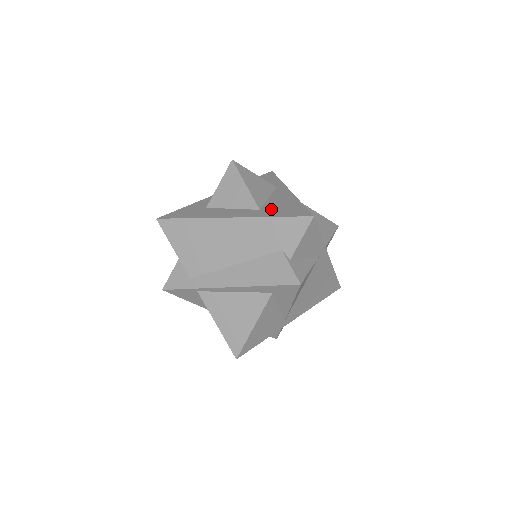
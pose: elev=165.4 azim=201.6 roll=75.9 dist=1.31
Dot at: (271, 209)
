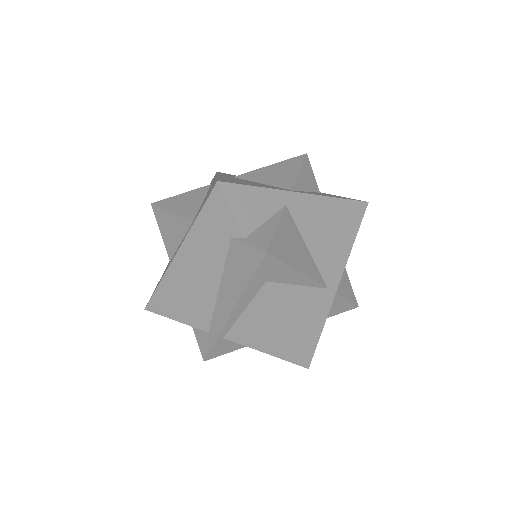
Dot at: occluded
